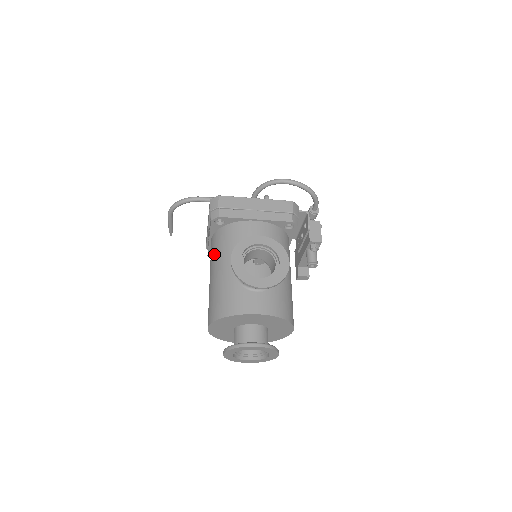
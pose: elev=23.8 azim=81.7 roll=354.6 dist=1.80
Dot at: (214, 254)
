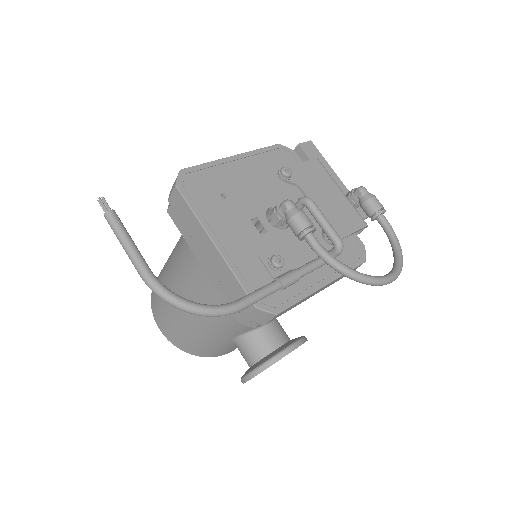
Dot at: occluded
